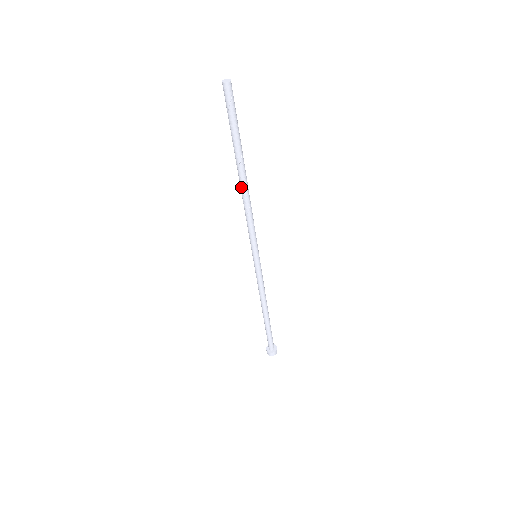
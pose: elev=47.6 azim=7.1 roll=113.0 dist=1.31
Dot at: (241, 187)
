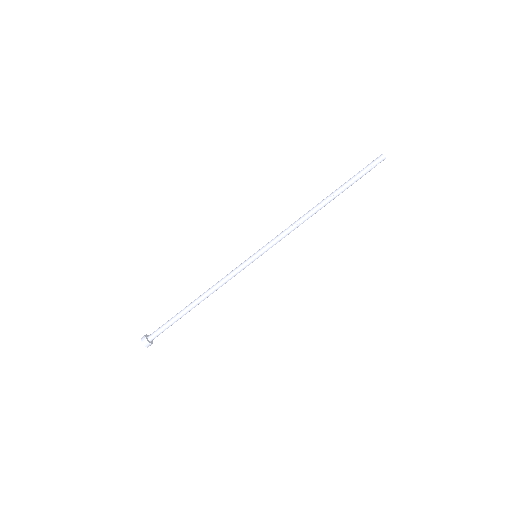
Dot at: (315, 207)
